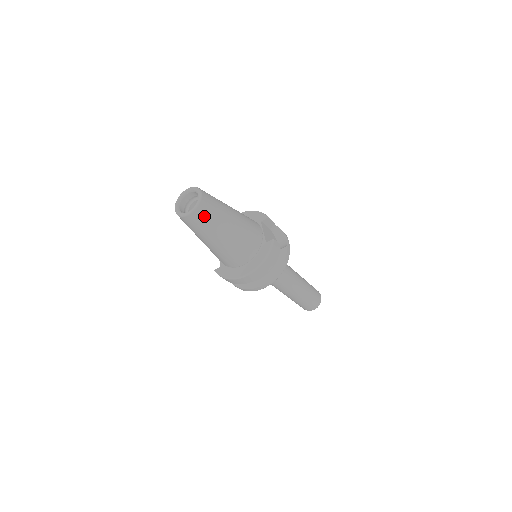
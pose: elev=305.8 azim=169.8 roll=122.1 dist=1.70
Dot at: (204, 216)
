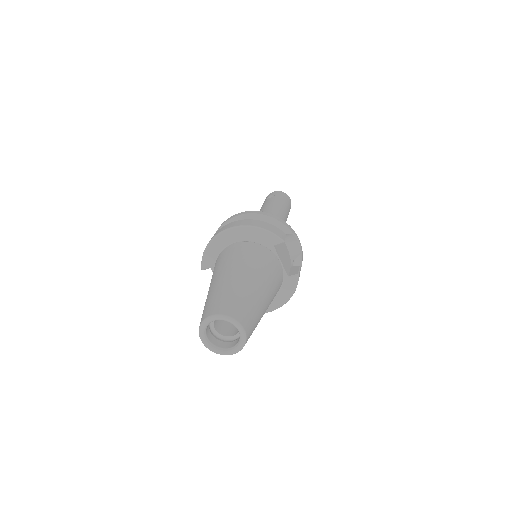
Dot at: occluded
